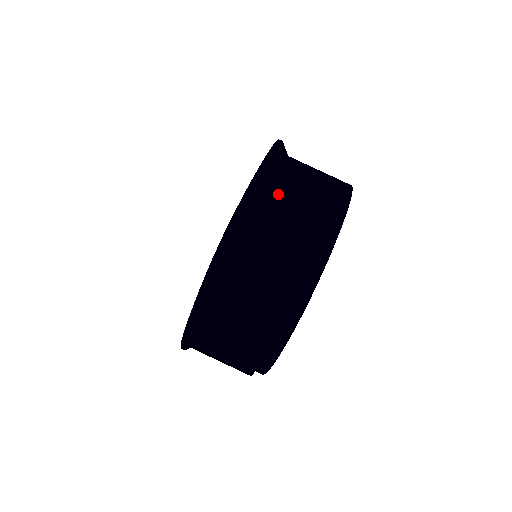
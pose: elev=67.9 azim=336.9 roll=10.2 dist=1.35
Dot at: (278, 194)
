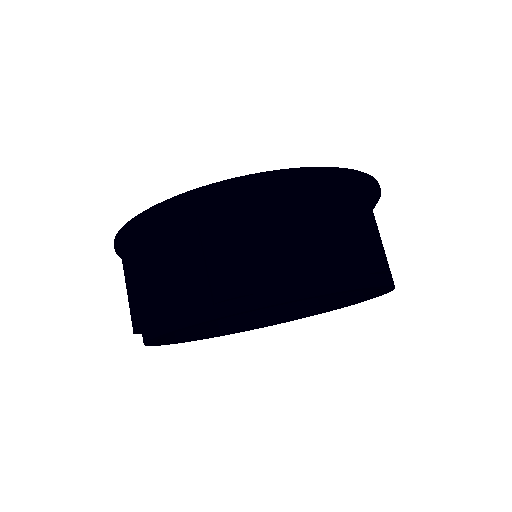
Dot at: (346, 206)
